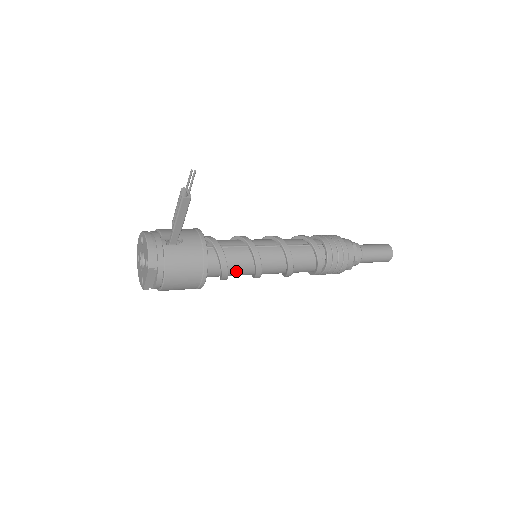
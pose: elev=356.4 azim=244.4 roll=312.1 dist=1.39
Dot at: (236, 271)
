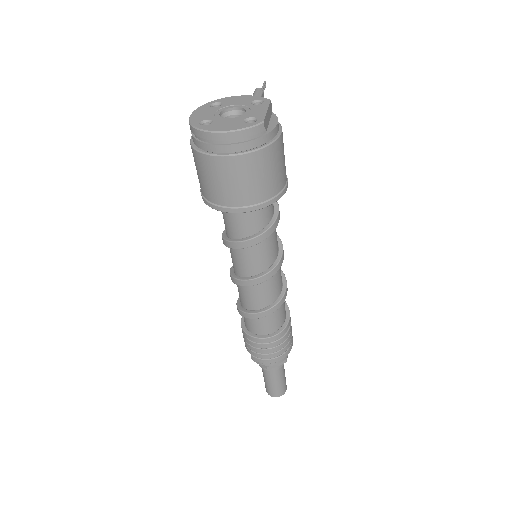
Dot at: occluded
